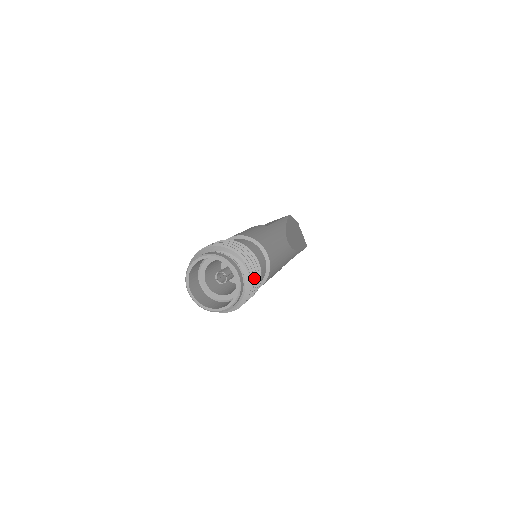
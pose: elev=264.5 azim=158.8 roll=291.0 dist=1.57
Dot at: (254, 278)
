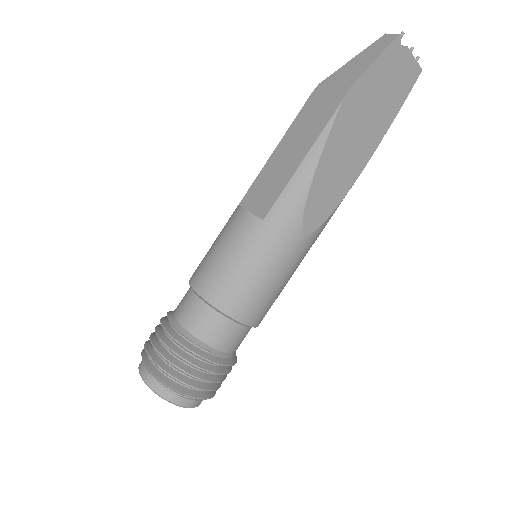
Dot at: (216, 382)
